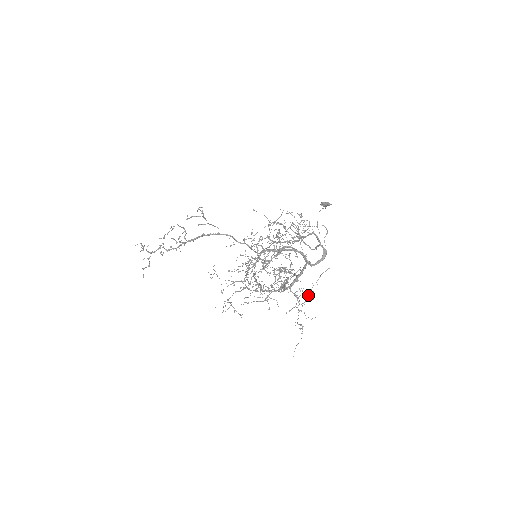
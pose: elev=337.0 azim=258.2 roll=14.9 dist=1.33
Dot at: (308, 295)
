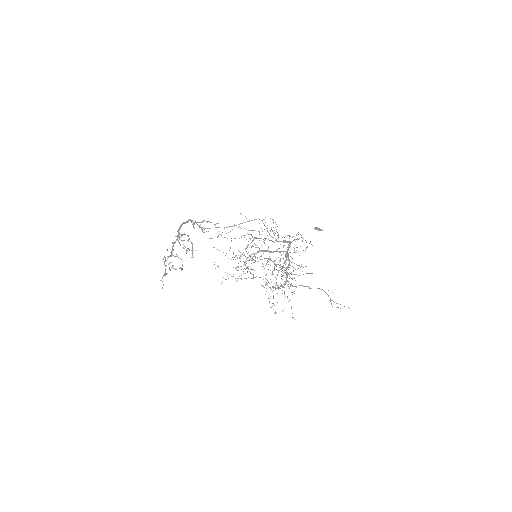
Dot at: occluded
